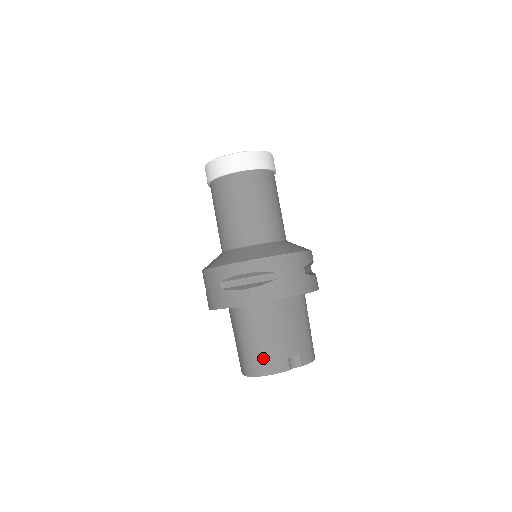
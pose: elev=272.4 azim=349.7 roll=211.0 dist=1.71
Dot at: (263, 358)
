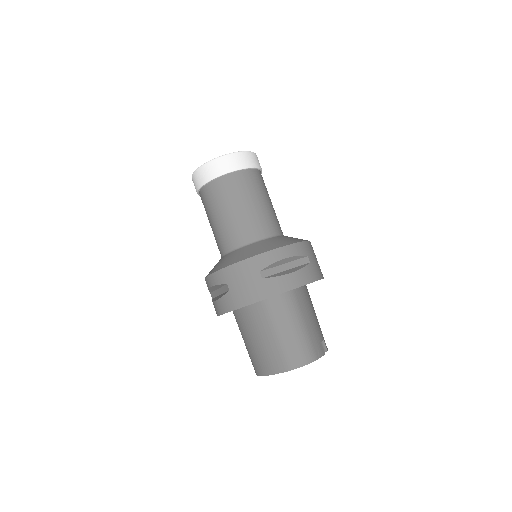
Dot at: (307, 345)
